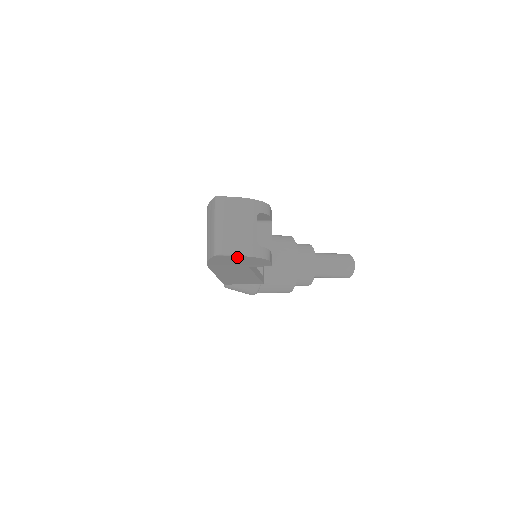
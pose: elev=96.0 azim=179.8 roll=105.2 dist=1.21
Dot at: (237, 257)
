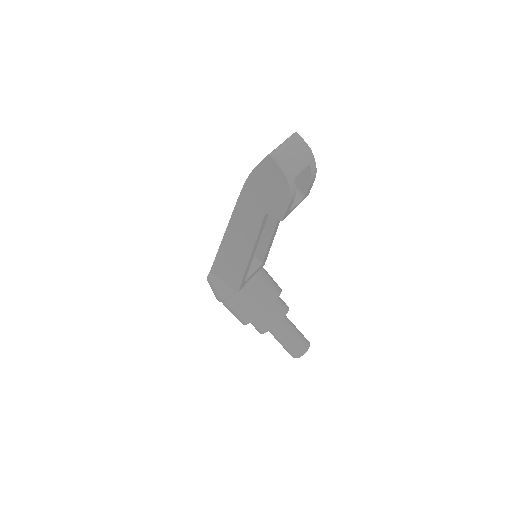
Dot at: (277, 172)
